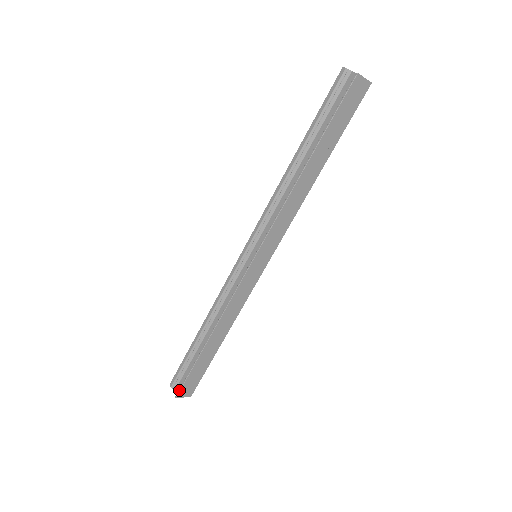
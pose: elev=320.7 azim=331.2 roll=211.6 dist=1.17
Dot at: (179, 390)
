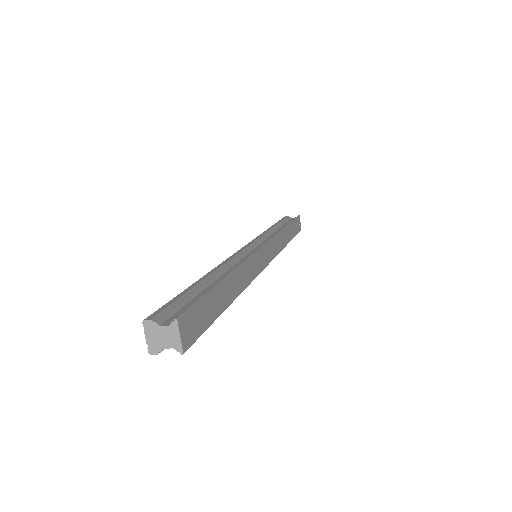
Dot at: (184, 310)
